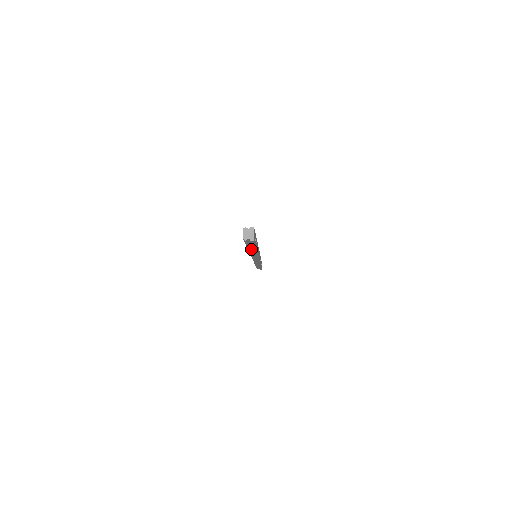
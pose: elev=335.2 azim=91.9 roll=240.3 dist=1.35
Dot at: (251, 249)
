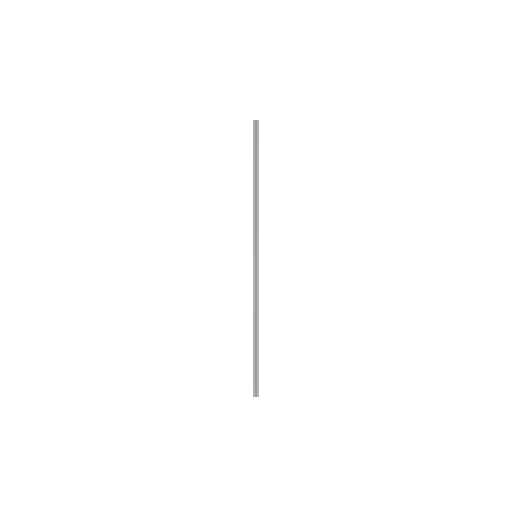
Dot at: (255, 174)
